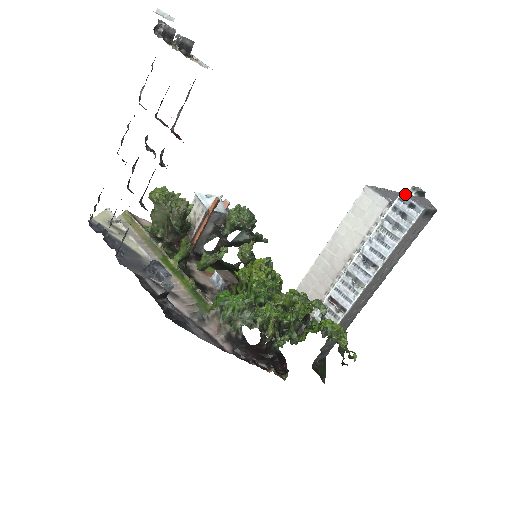
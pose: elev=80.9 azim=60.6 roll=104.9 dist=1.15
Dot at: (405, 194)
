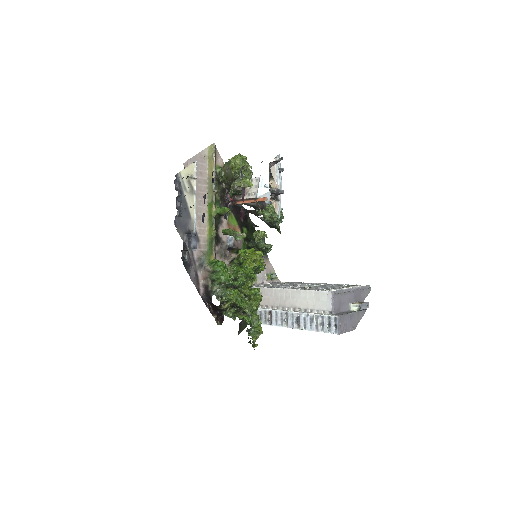
Dot at: (340, 318)
